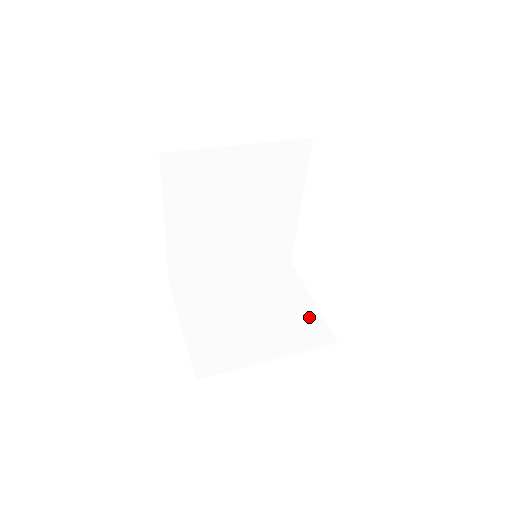
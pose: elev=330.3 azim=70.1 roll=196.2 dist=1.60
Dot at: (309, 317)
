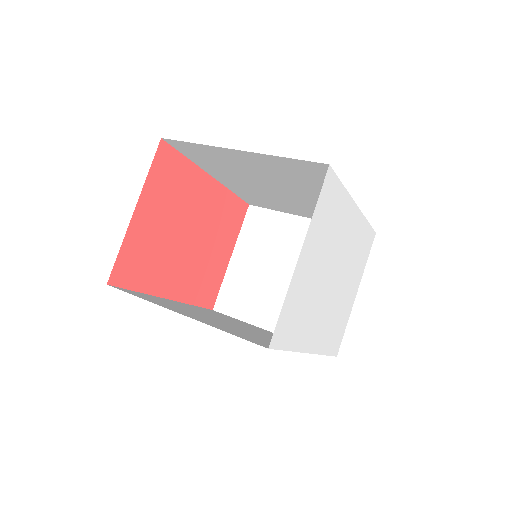
Dot at: occluded
